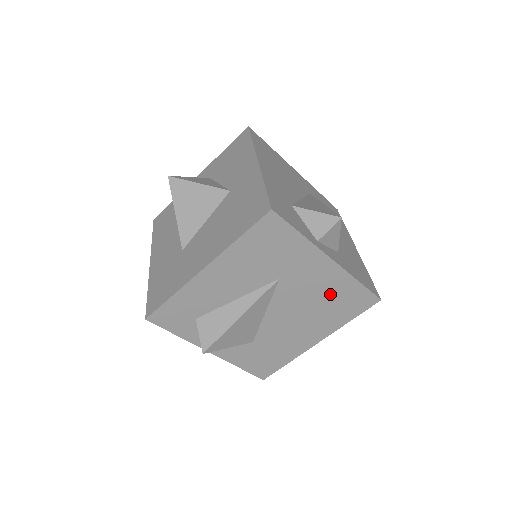
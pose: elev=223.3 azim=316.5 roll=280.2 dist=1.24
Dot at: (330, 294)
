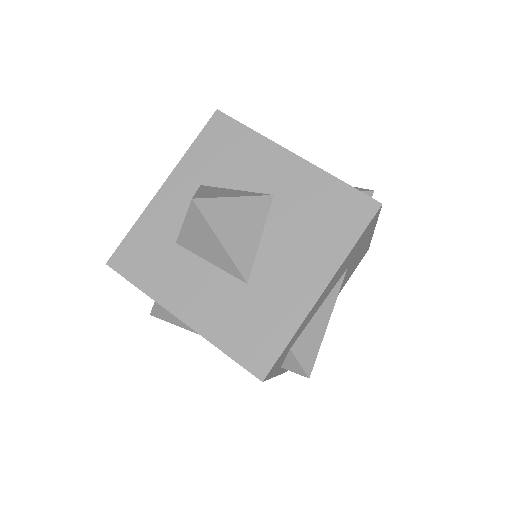
Dot at: occluded
